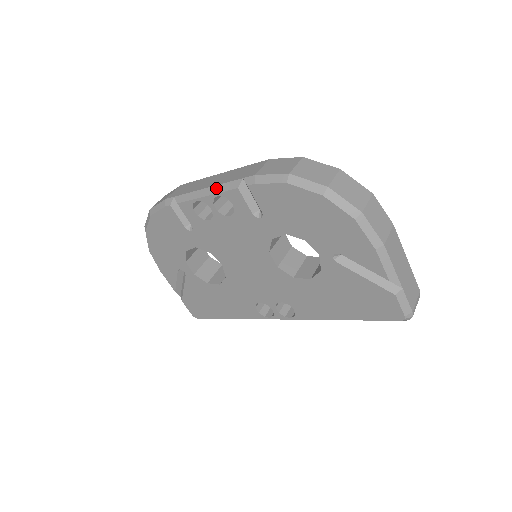
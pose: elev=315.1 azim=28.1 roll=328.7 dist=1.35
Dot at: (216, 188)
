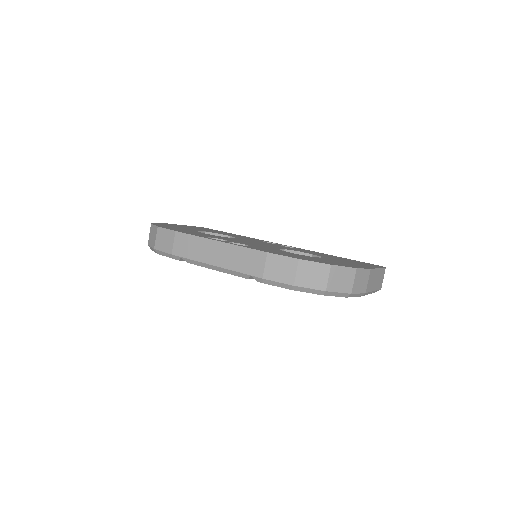
Dot at: (225, 271)
